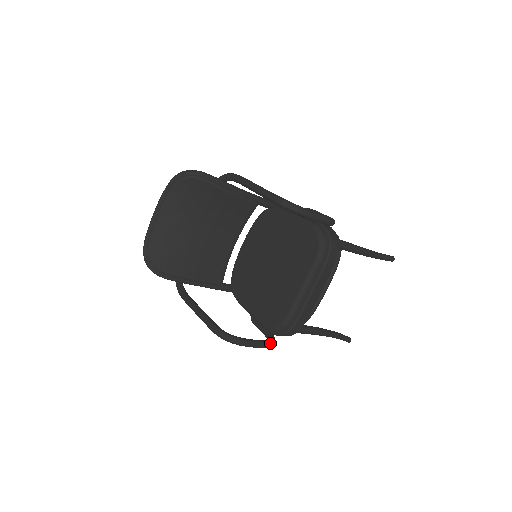
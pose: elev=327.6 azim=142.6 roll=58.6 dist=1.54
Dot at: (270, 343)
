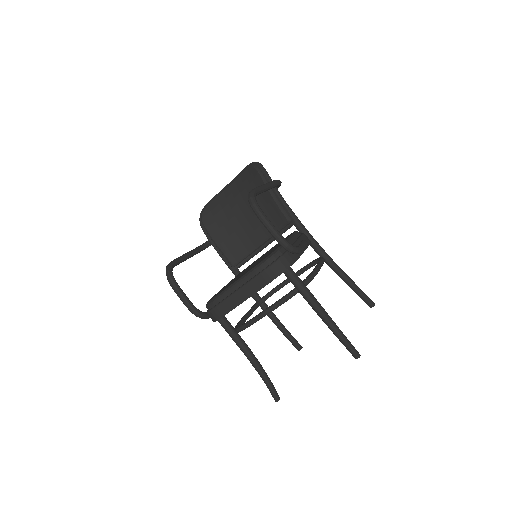
Dot at: (194, 309)
